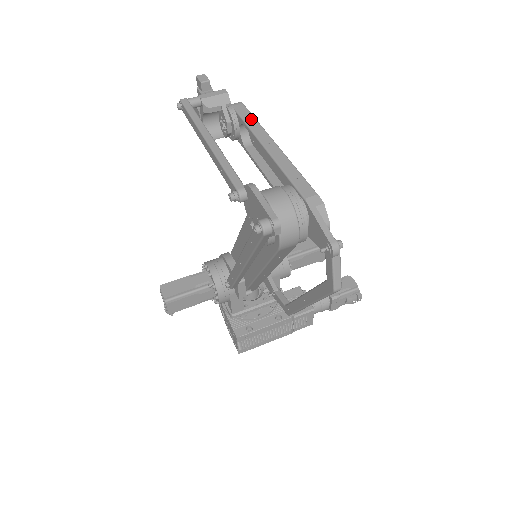
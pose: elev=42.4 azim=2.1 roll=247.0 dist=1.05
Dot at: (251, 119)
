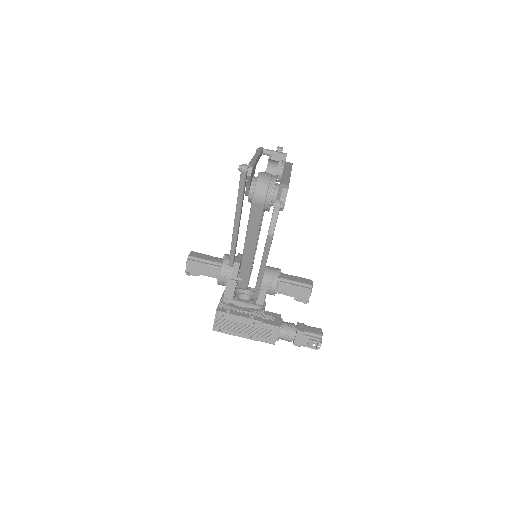
Dot at: (289, 166)
